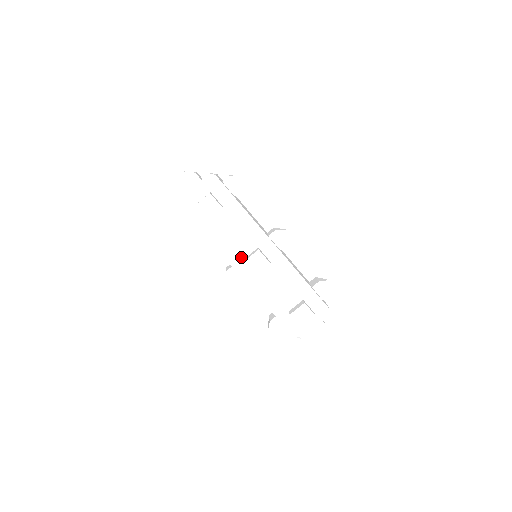
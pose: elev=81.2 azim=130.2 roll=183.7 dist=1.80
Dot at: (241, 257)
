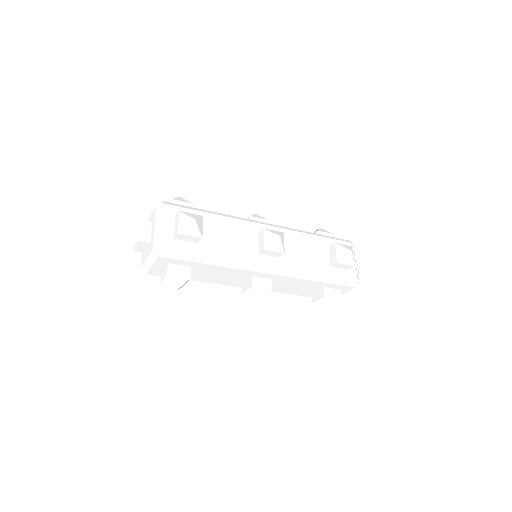
Dot at: (255, 253)
